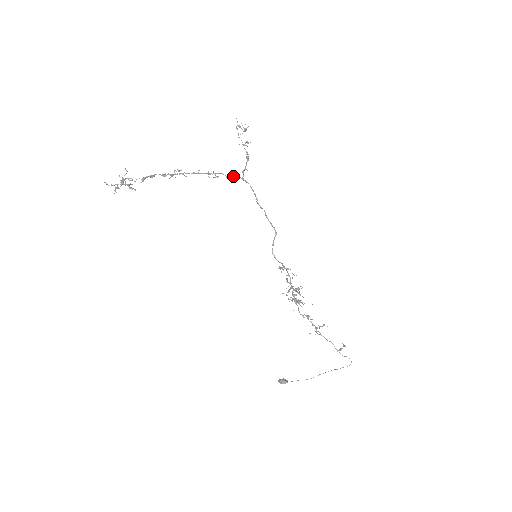
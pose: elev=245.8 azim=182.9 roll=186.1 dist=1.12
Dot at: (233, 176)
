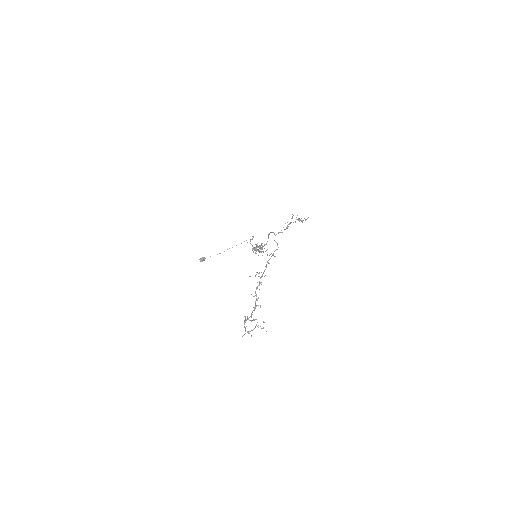
Dot at: occluded
